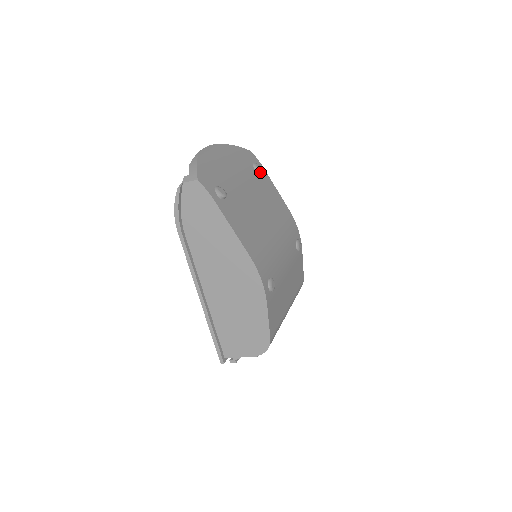
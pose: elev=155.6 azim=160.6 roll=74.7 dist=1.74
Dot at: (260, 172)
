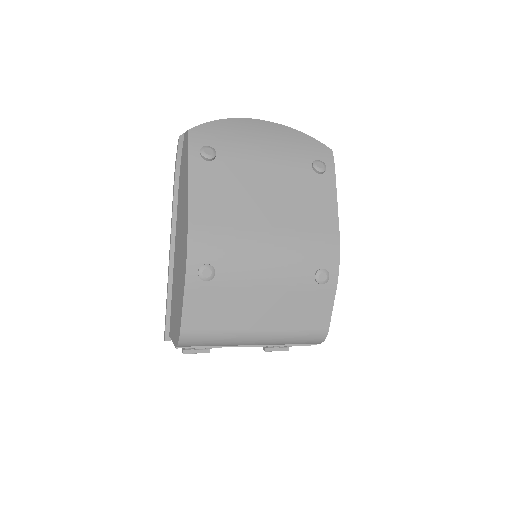
Dot at: (318, 171)
